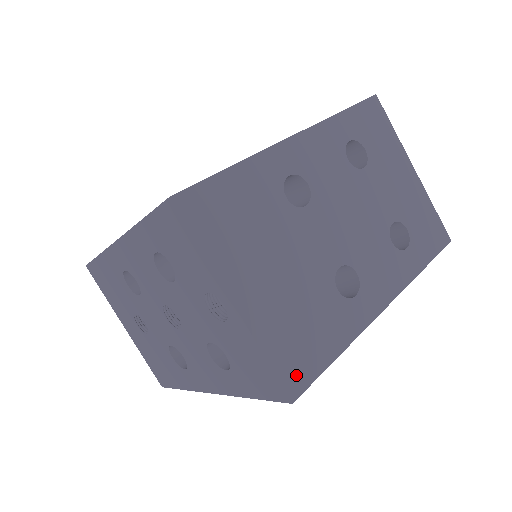
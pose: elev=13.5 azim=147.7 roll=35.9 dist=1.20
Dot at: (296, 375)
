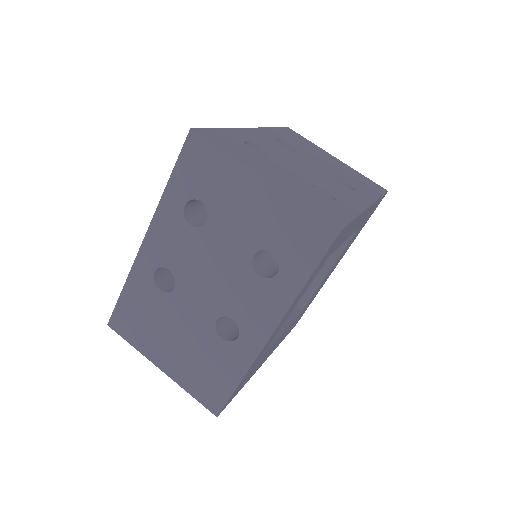
Dot at: (213, 401)
